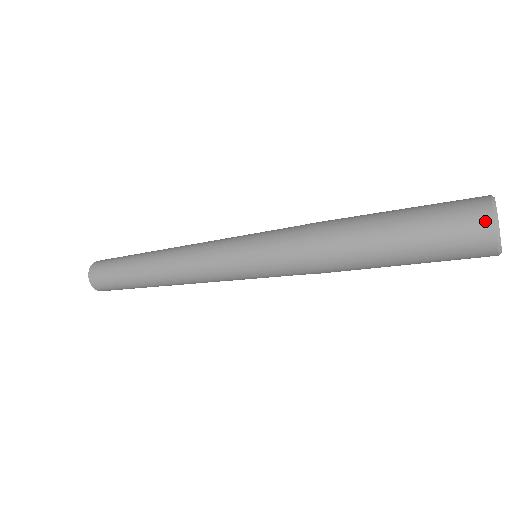
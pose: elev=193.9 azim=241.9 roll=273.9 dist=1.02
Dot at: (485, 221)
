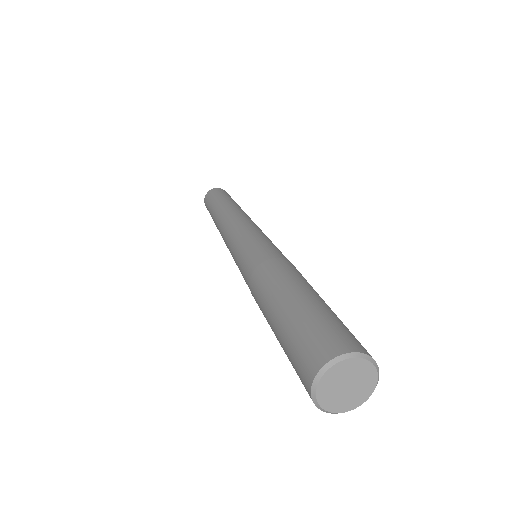
Dot at: occluded
